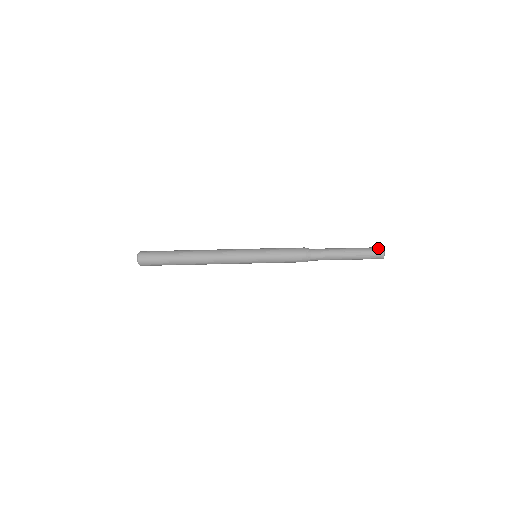
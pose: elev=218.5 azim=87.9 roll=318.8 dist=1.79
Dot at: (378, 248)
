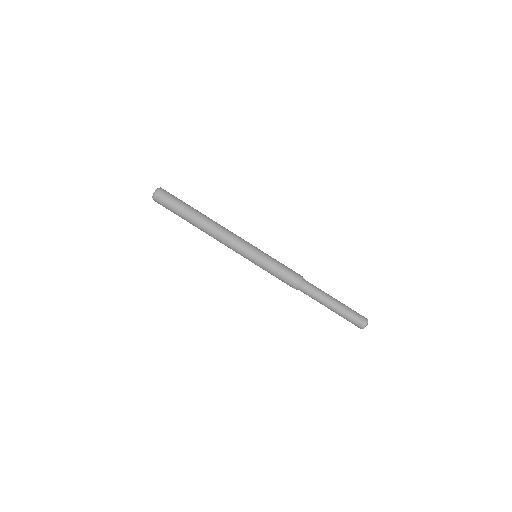
Dot at: occluded
